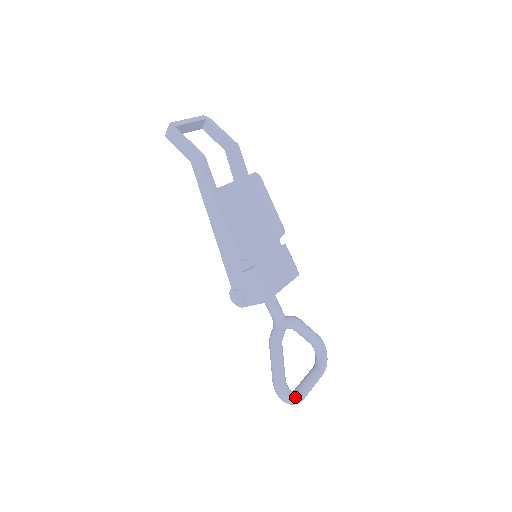
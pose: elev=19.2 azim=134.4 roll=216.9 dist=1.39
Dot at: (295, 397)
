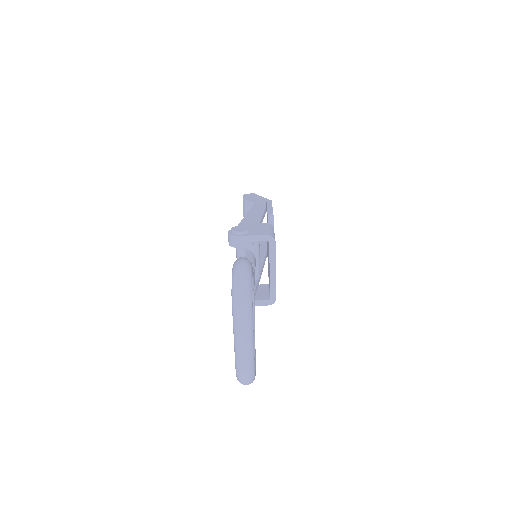
Dot at: occluded
